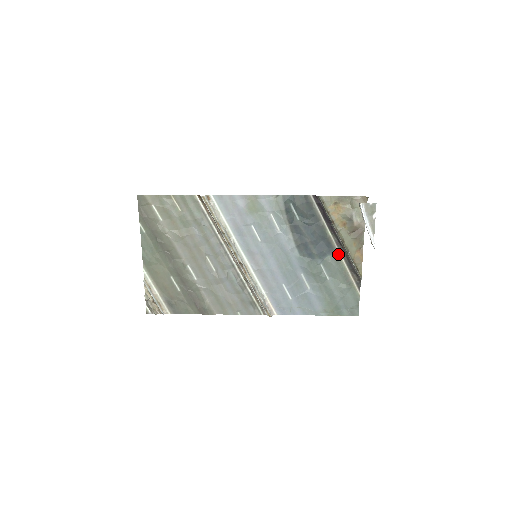
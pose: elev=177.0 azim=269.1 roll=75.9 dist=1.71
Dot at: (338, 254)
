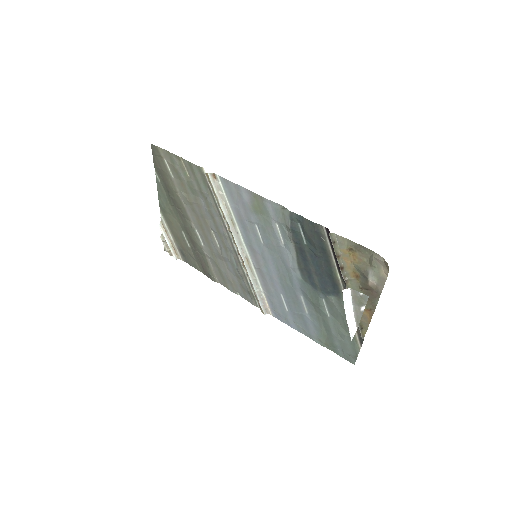
Dot at: occluded
